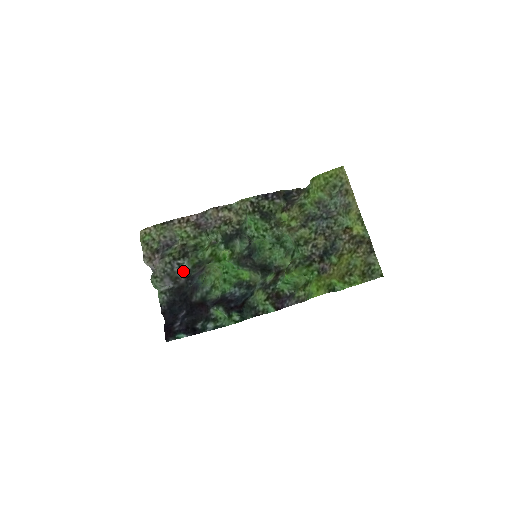
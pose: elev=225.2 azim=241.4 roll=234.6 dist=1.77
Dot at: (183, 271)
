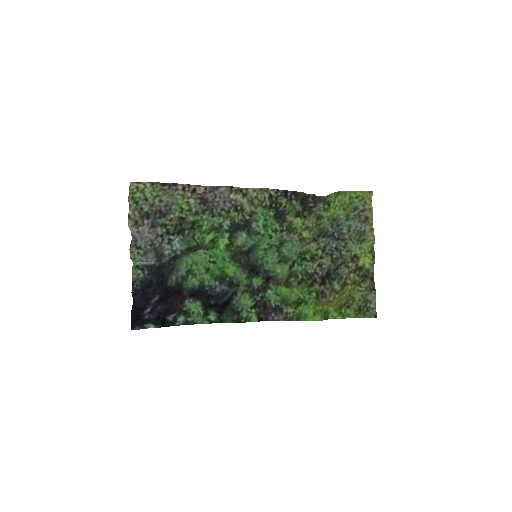
Dot at: (172, 249)
